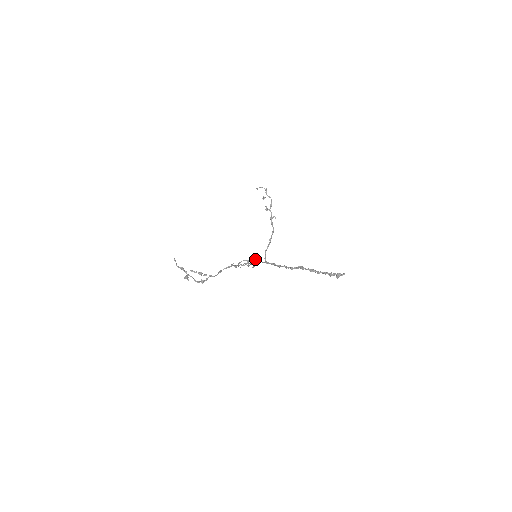
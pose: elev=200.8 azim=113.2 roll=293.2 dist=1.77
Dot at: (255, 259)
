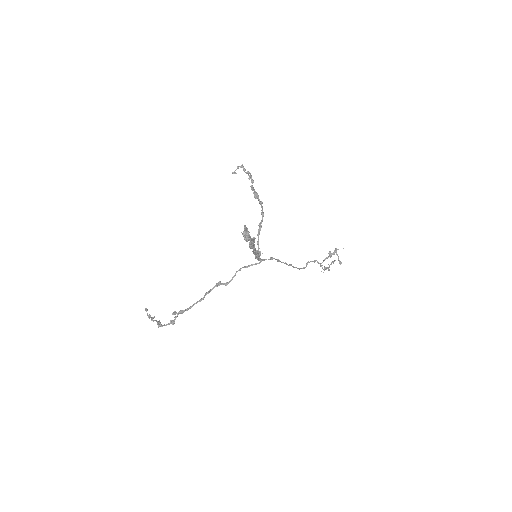
Dot at: (328, 253)
